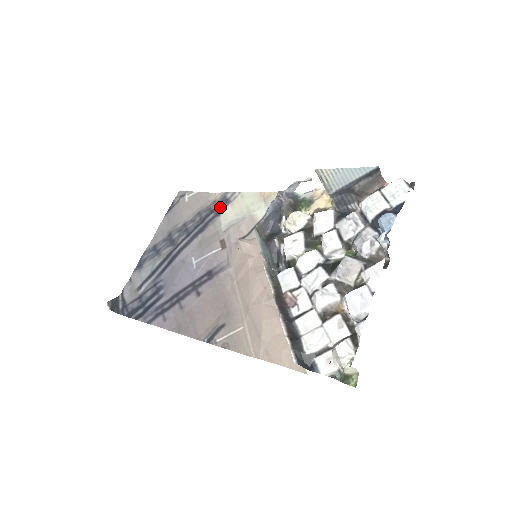
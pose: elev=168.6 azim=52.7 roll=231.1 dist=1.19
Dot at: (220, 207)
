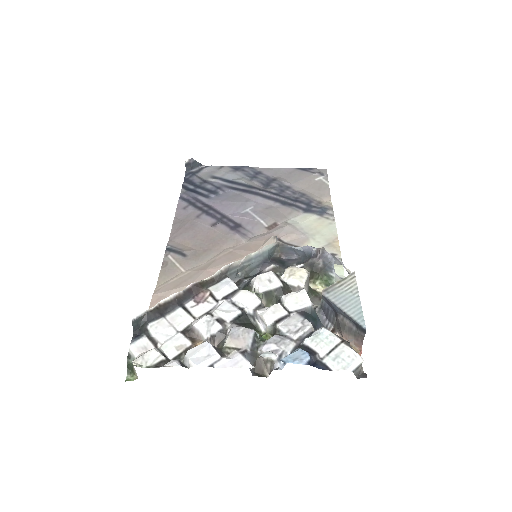
Dot at: (314, 209)
